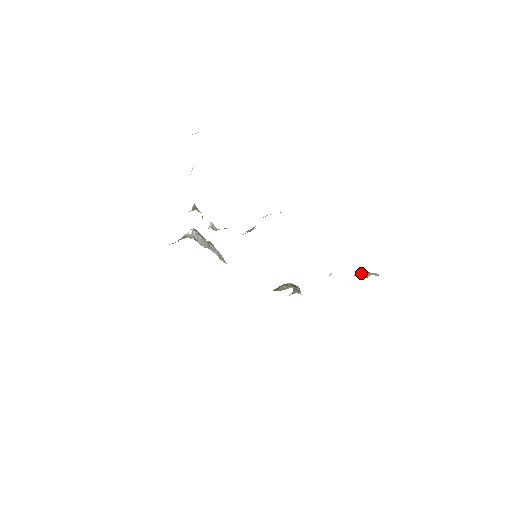
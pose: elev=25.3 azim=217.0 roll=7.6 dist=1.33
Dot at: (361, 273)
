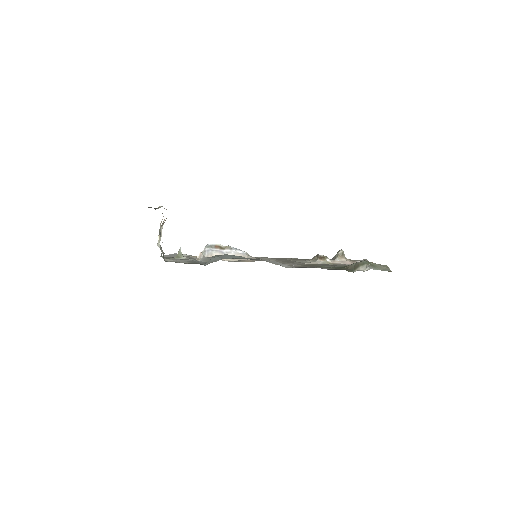
Dot at: (355, 264)
